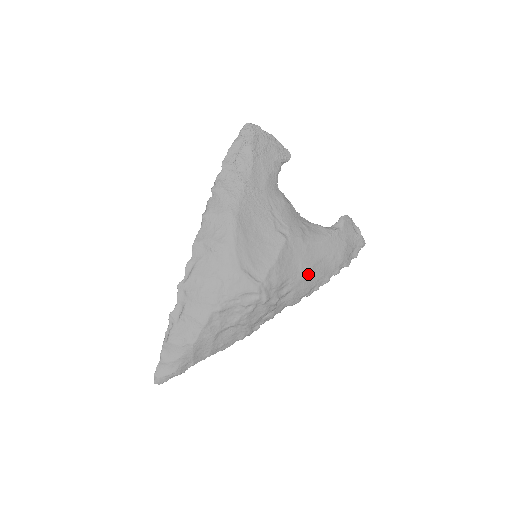
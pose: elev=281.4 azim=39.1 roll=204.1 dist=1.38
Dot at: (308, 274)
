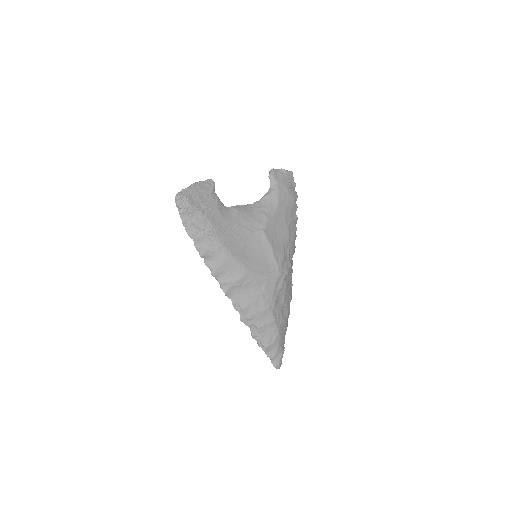
Dot at: (289, 231)
